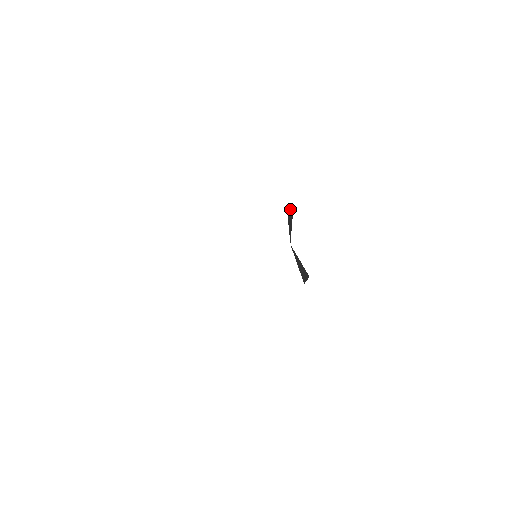
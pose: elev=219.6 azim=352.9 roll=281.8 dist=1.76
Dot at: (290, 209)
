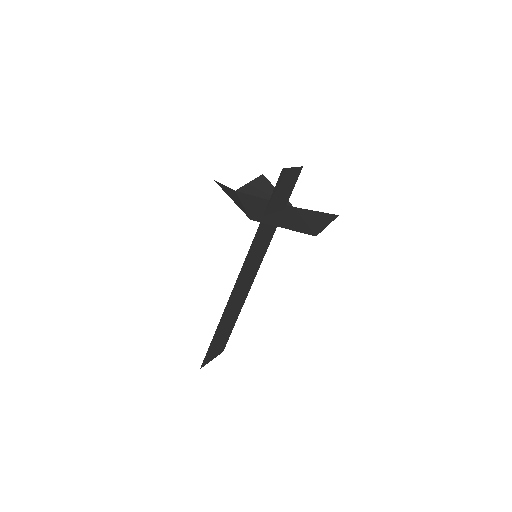
Dot at: (252, 183)
